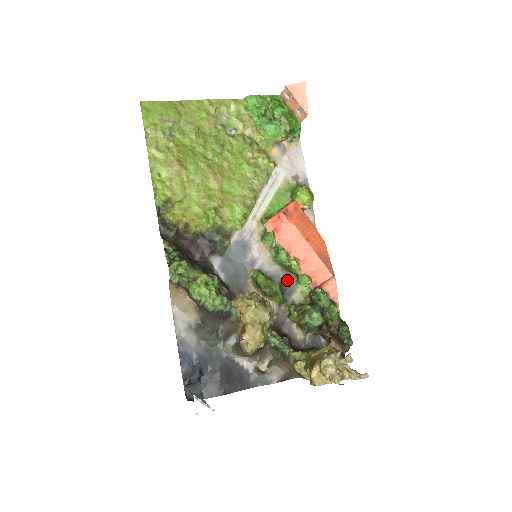
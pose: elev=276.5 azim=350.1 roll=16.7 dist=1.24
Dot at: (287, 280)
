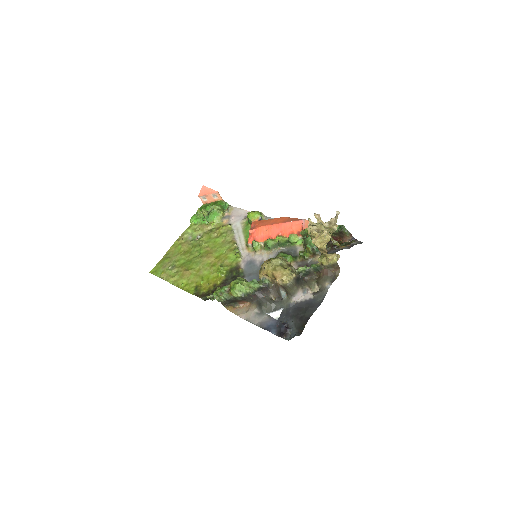
Dot at: (287, 250)
